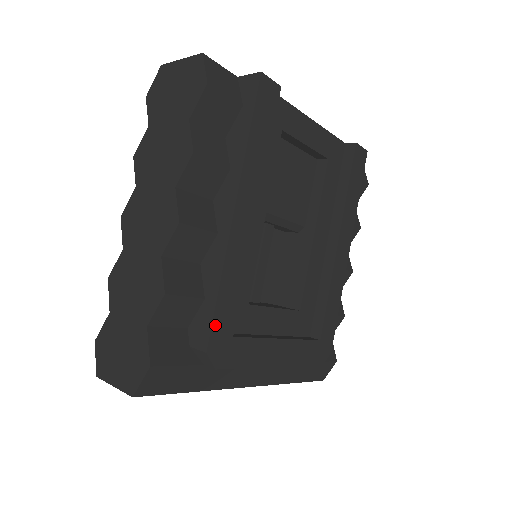
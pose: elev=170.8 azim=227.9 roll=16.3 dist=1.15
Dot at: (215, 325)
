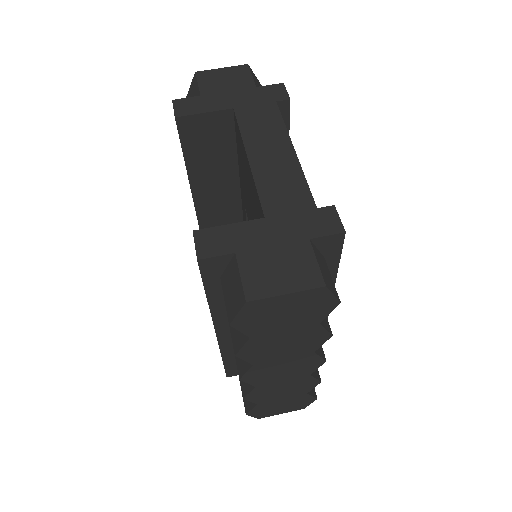
Dot at: occluded
